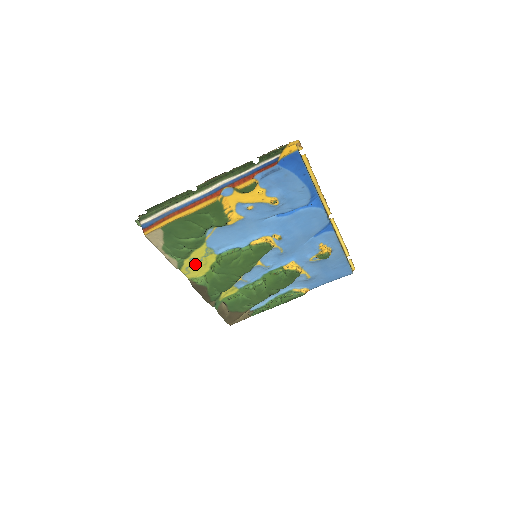
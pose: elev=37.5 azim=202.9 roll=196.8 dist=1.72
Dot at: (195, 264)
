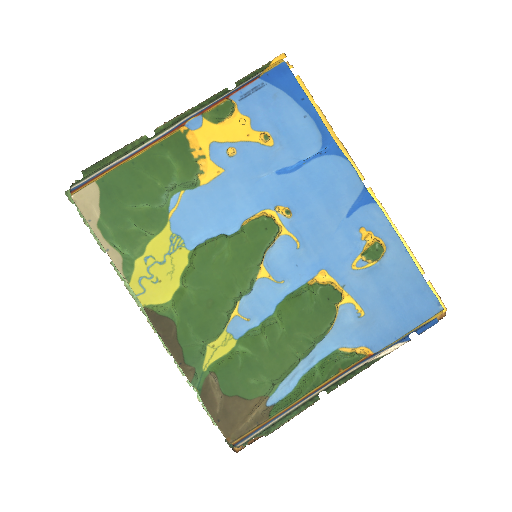
Dot at: (154, 271)
